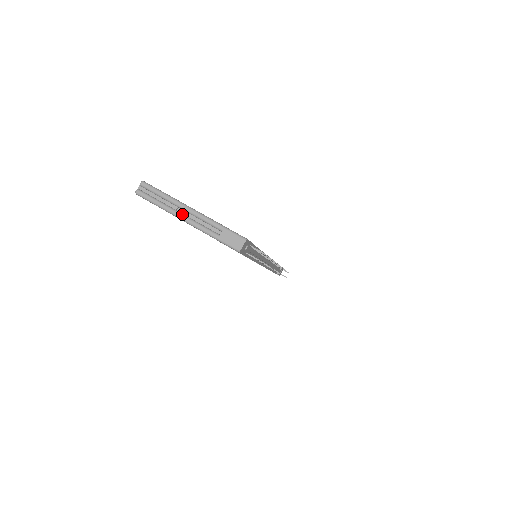
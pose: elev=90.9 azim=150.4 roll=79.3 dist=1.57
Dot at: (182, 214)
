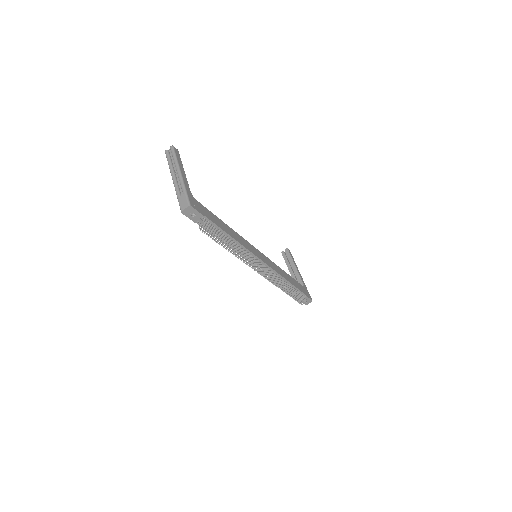
Dot at: (174, 174)
